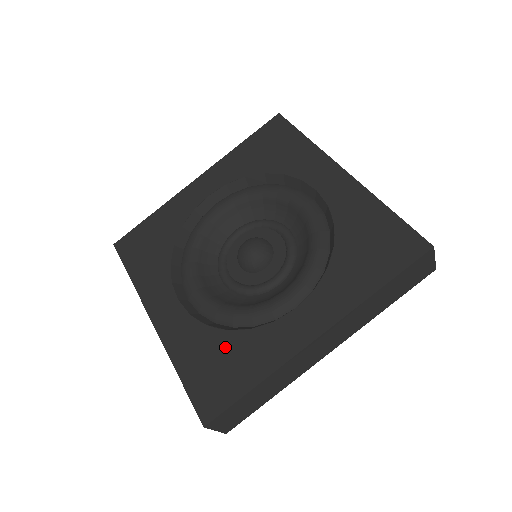
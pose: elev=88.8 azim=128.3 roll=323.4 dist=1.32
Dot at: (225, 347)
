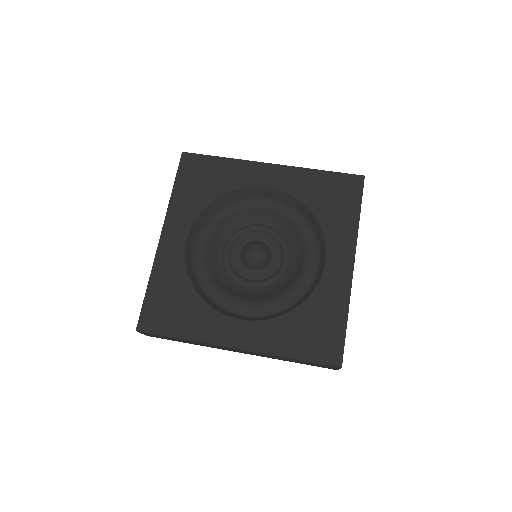
Dot at: (185, 299)
